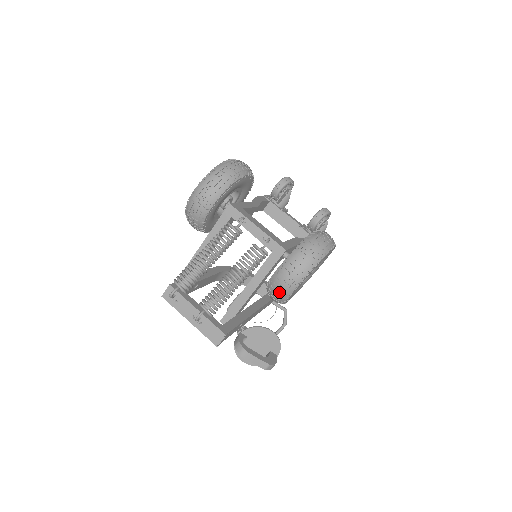
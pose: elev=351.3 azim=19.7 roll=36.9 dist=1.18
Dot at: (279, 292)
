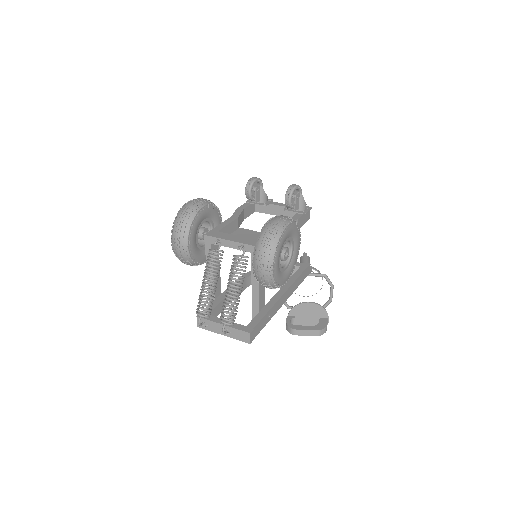
Dot at: (265, 283)
